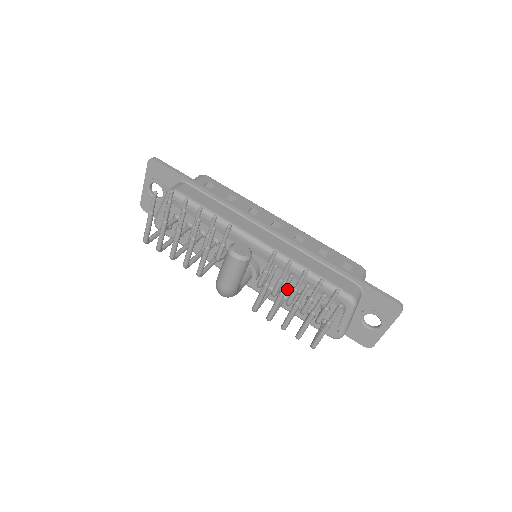
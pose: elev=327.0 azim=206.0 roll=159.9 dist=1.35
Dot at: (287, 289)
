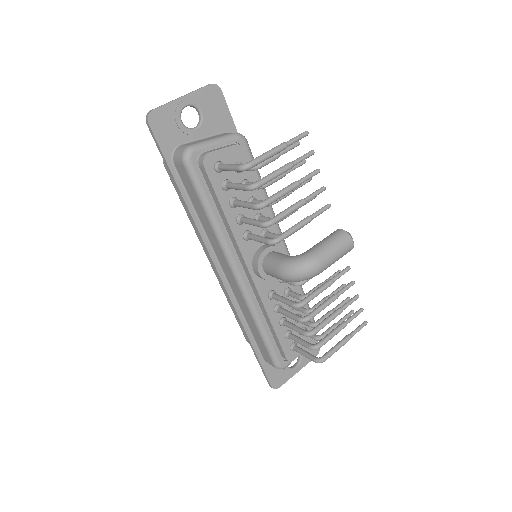
Dot at: occluded
